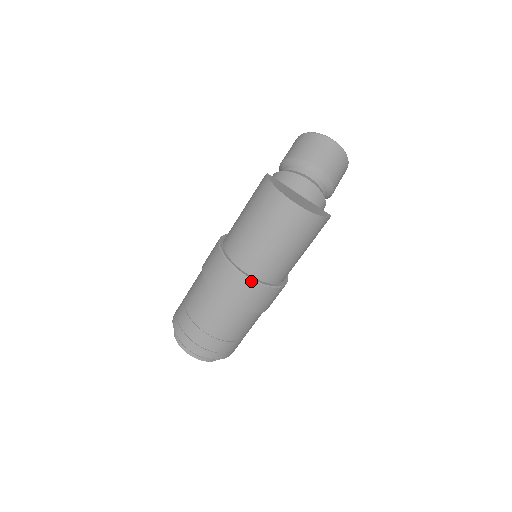
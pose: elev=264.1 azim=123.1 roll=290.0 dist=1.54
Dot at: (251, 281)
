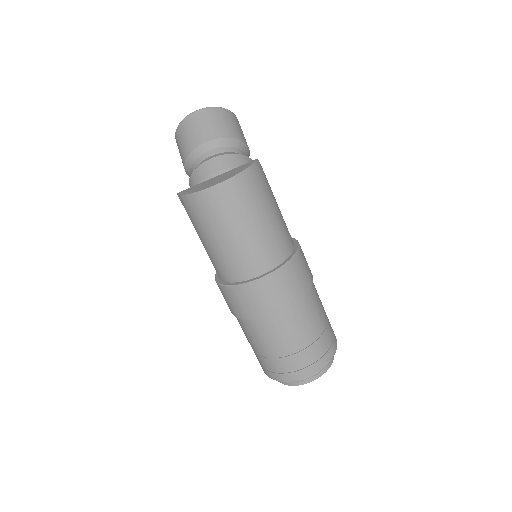
Dot at: (266, 278)
